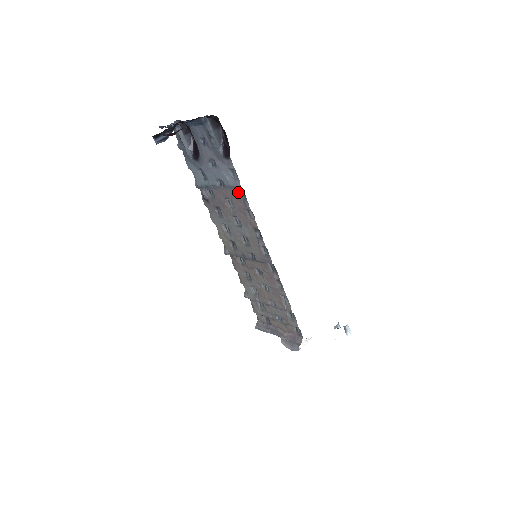
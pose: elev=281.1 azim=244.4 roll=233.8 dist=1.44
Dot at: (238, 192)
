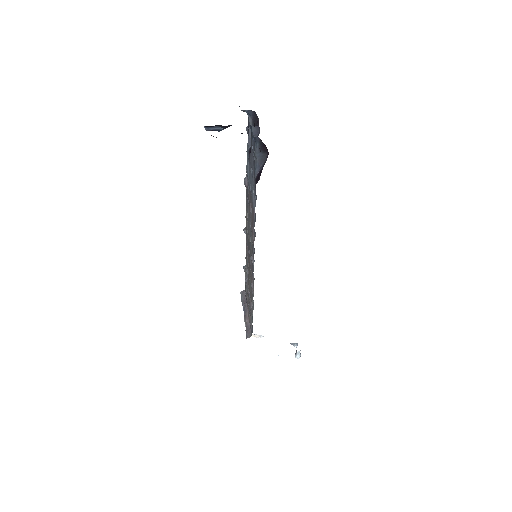
Dot at: (254, 211)
